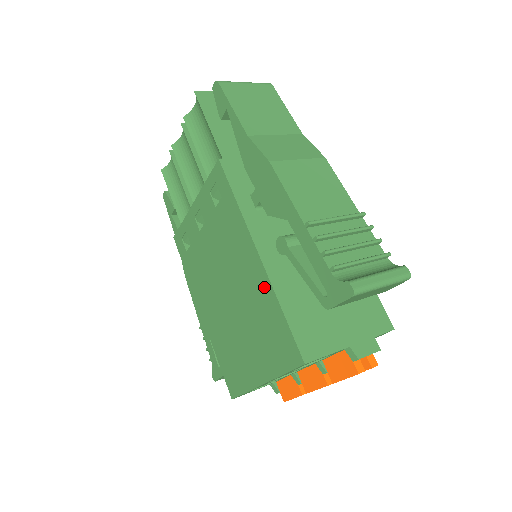
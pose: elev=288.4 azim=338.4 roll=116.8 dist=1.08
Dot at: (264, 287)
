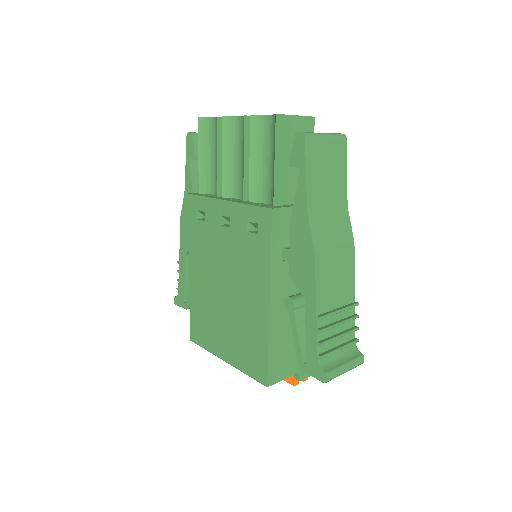
Dot at: (261, 323)
